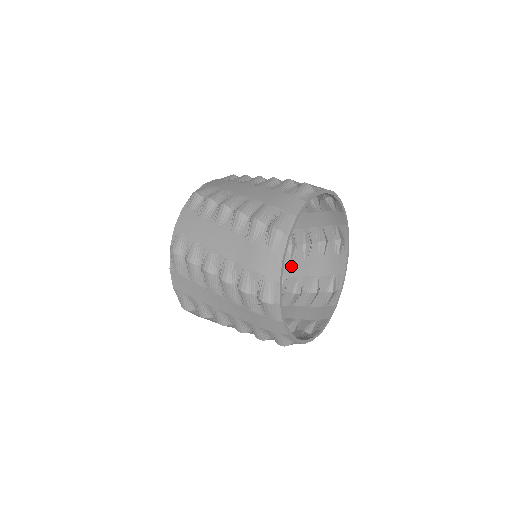
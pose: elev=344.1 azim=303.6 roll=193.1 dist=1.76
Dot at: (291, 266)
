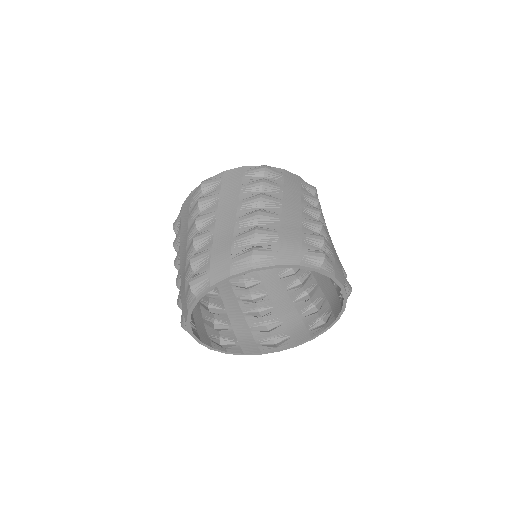
Dot at: (282, 294)
